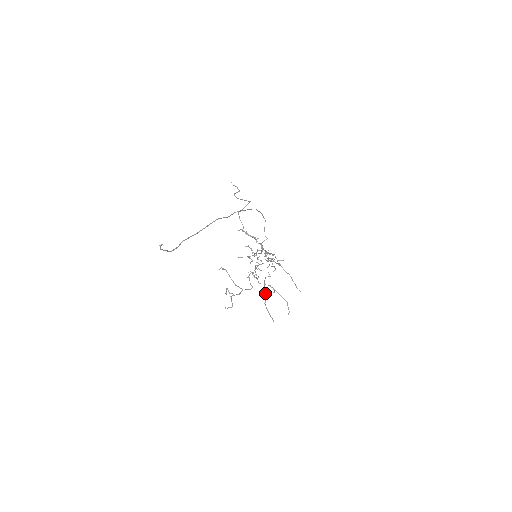
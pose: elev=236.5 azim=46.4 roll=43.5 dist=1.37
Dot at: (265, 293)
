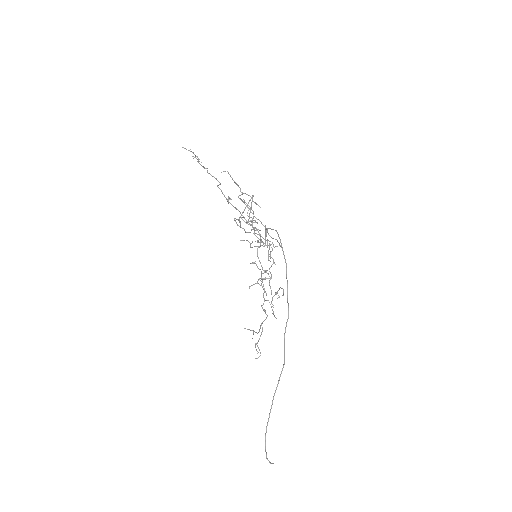
Dot at: occluded
